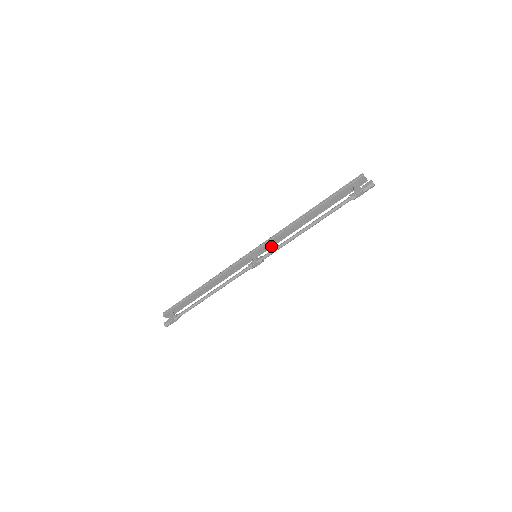
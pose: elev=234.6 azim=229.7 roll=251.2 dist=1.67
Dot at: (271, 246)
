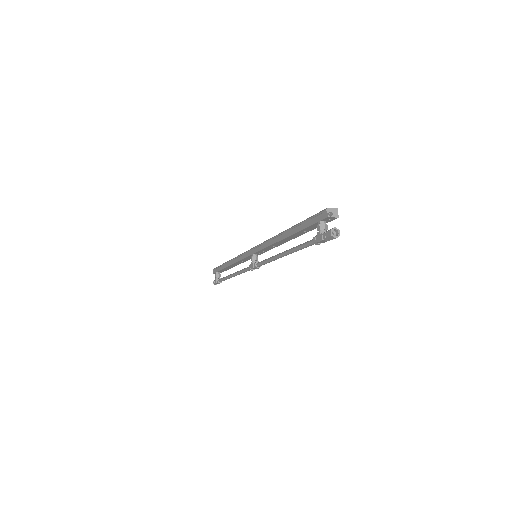
Dot at: (266, 250)
